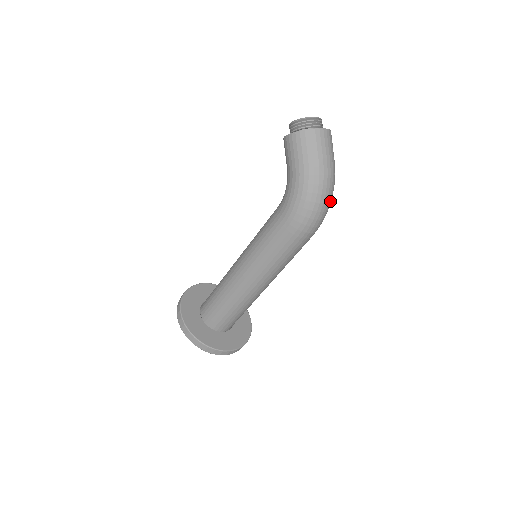
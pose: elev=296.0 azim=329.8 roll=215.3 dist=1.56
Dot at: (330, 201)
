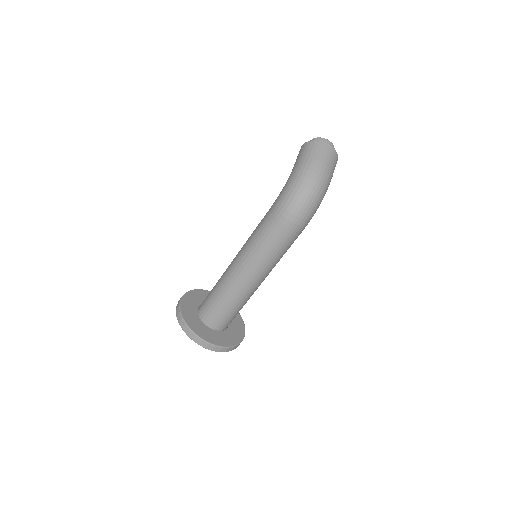
Dot at: (315, 198)
